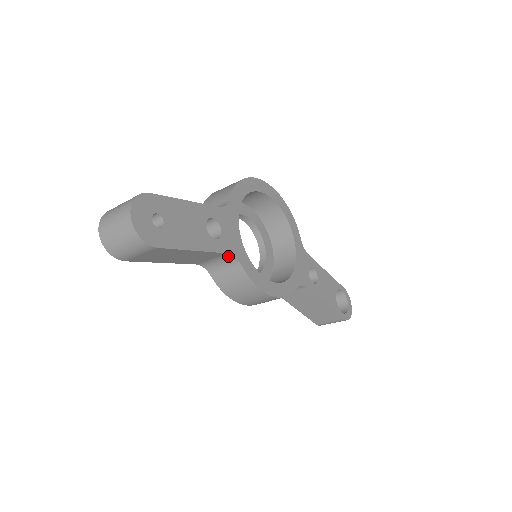
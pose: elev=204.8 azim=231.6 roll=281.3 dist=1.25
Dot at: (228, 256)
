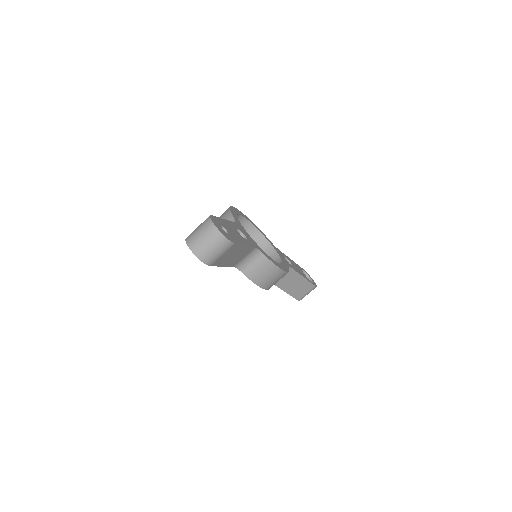
Dot at: (254, 251)
